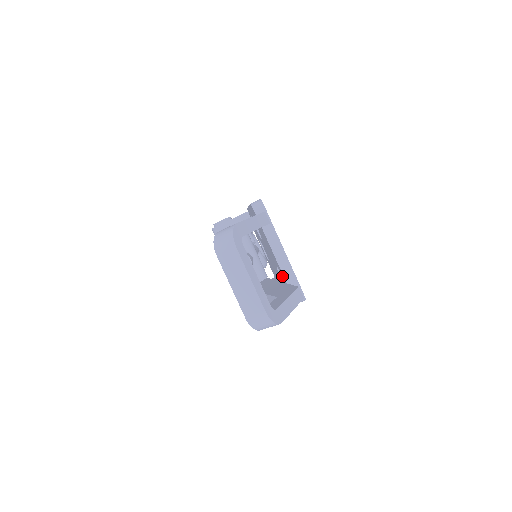
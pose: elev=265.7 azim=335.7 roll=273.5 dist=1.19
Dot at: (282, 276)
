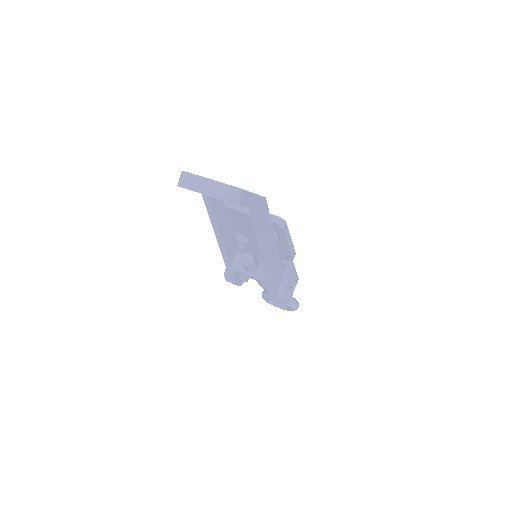
Dot at: occluded
